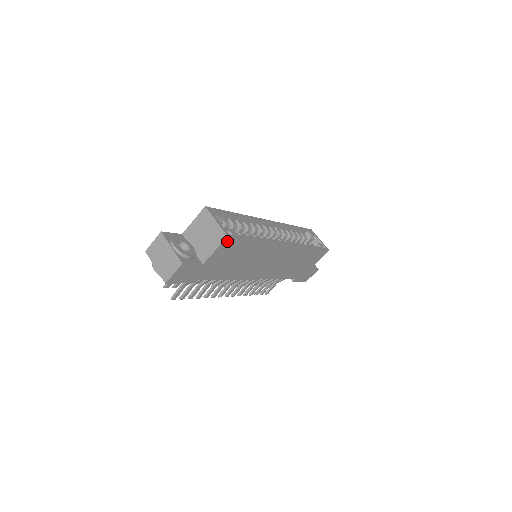
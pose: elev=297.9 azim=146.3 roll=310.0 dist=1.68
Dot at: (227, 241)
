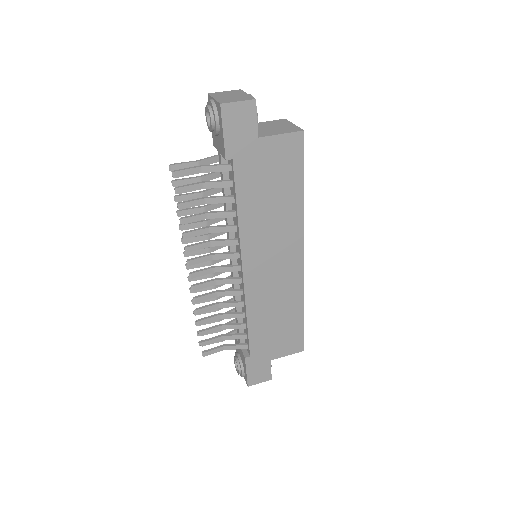
Dot at: (297, 138)
